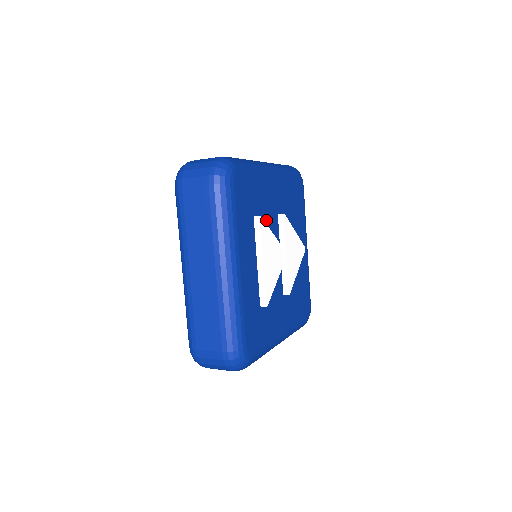
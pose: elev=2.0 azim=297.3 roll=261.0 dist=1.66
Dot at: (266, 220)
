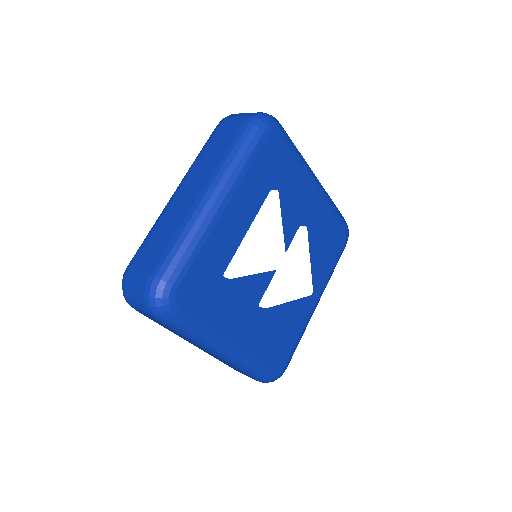
Dot at: (283, 212)
